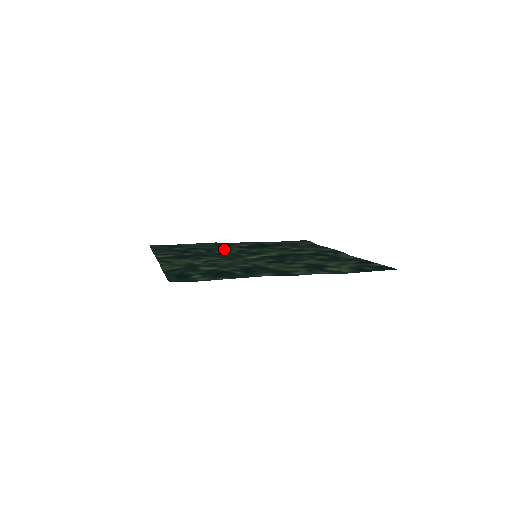
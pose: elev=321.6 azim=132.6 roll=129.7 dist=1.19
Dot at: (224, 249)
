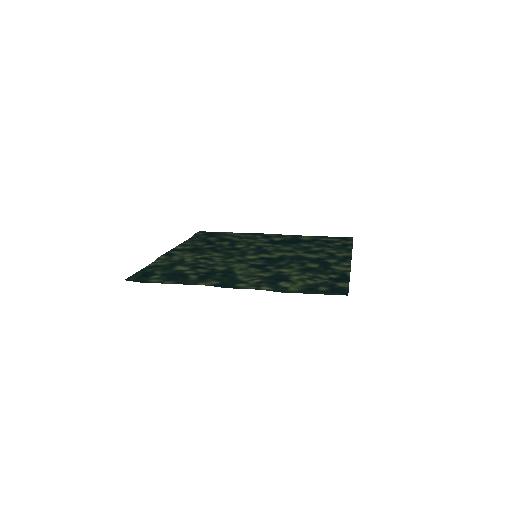
Dot at: (248, 243)
